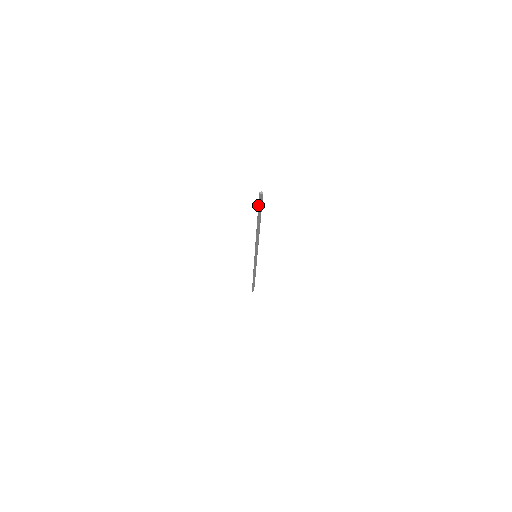
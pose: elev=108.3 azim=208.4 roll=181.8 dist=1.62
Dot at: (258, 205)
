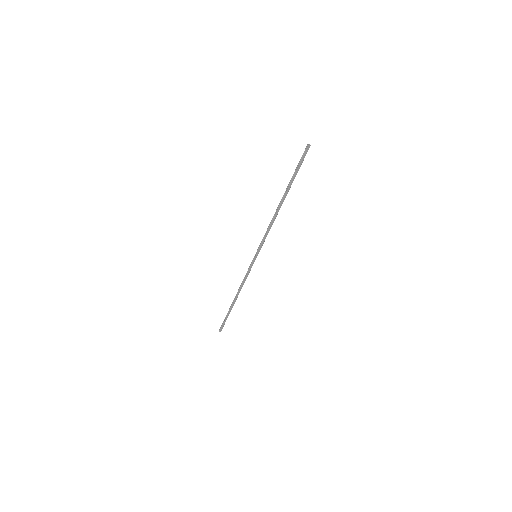
Dot at: (298, 164)
